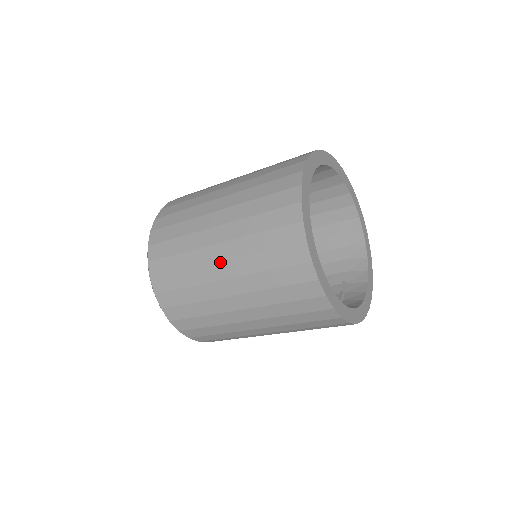
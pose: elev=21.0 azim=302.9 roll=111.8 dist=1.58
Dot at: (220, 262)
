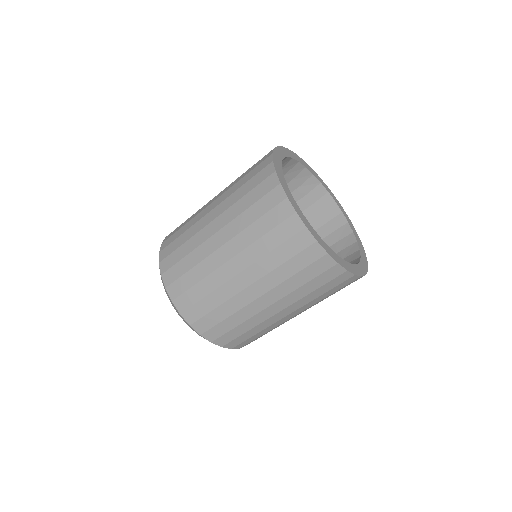
Dot at: (213, 202)
